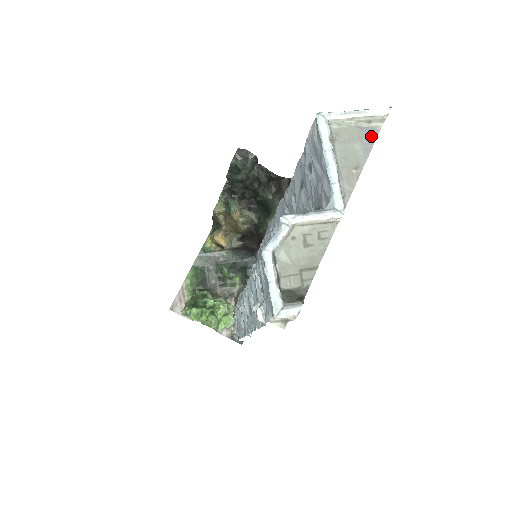
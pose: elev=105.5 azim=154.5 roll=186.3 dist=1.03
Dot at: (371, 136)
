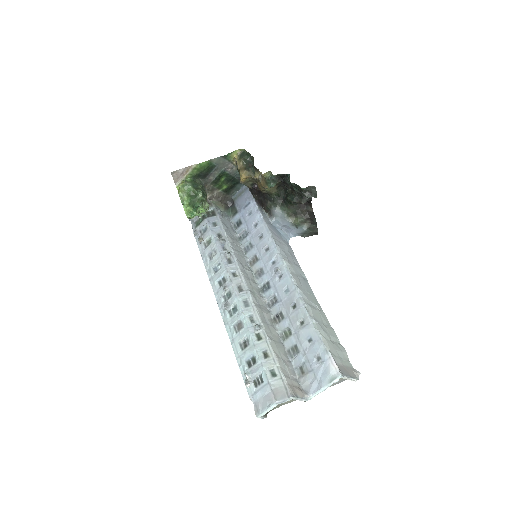
Dot at: occluded
